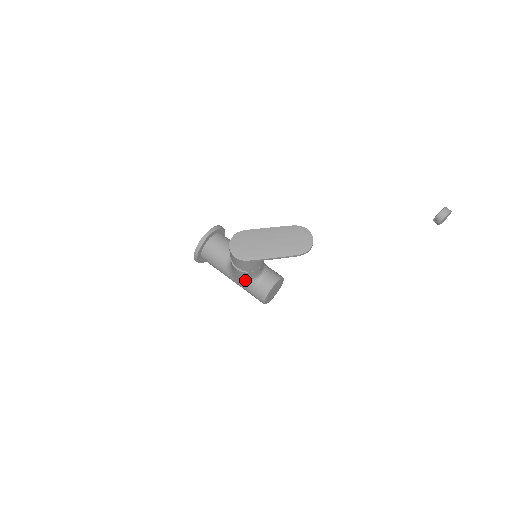
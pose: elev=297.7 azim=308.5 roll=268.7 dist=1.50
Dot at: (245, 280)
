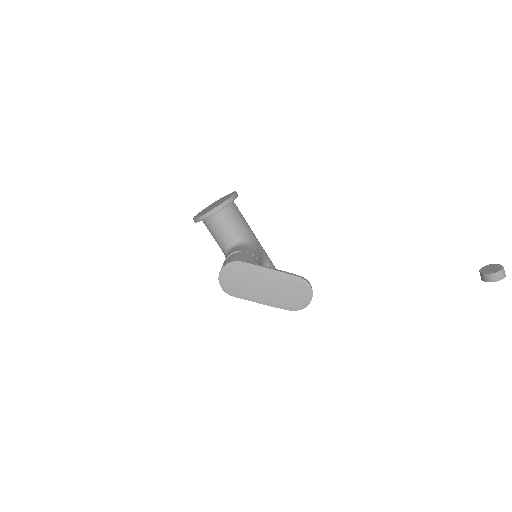
Dot at: occluded
